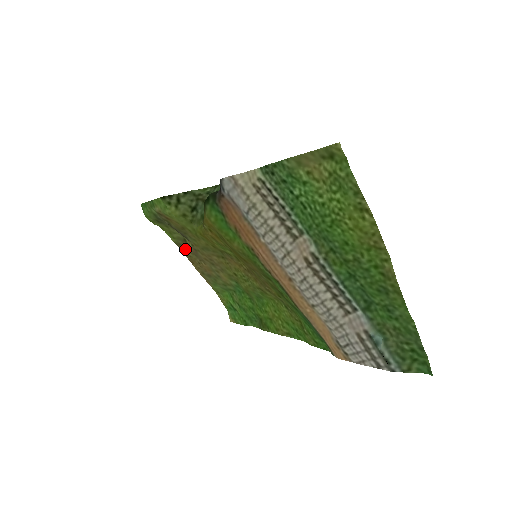
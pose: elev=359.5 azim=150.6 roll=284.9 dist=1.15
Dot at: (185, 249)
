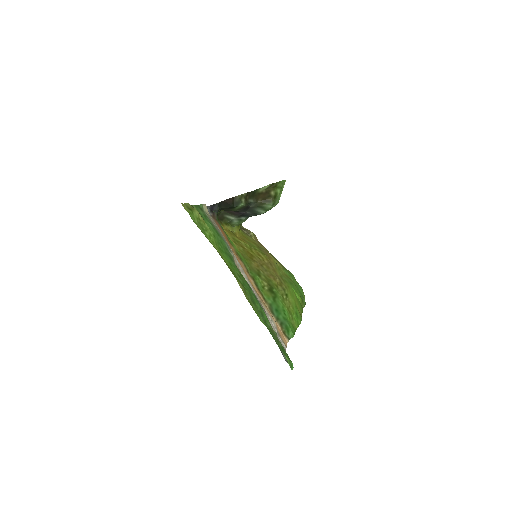
Dot at: occluded
